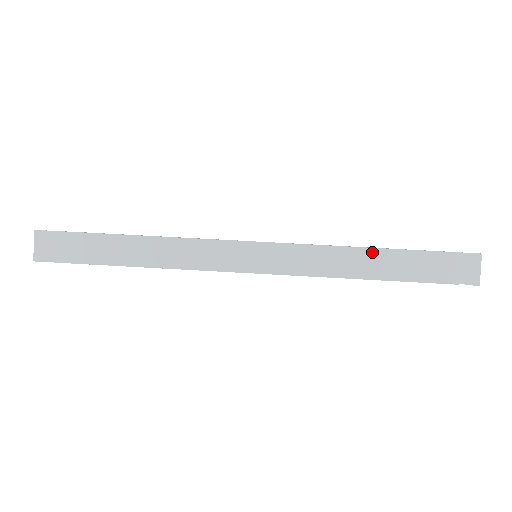
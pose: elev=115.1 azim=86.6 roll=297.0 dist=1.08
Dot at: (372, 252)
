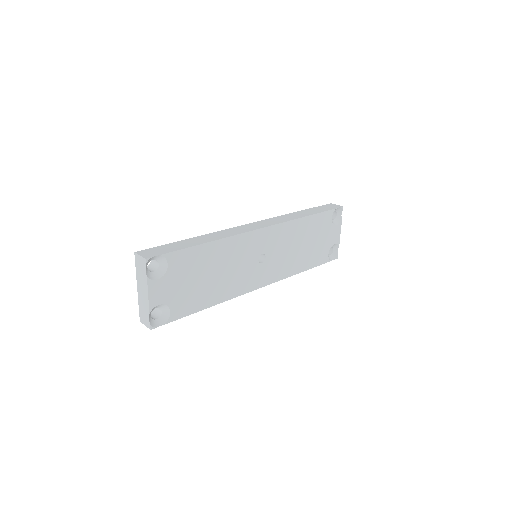
Dot at: (297, 212)
